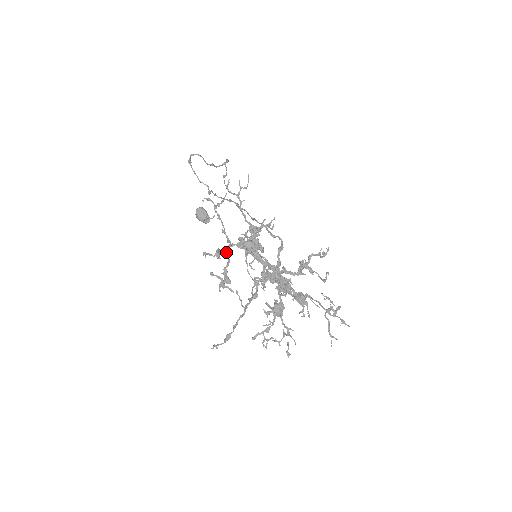
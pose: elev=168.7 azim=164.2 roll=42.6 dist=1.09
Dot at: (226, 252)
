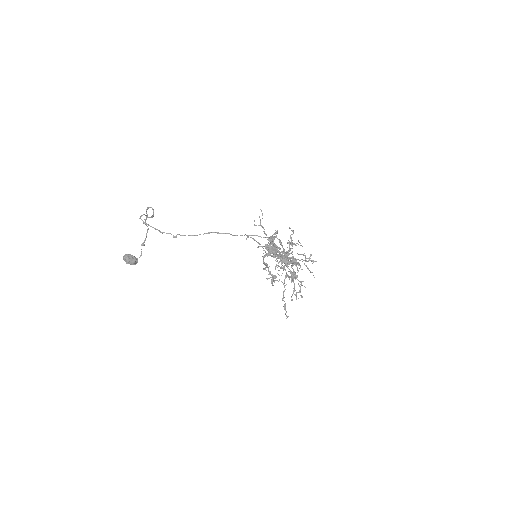
Dot at: (263, 262)
